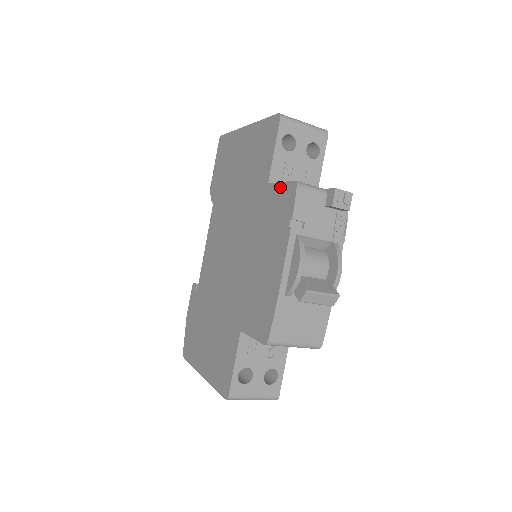
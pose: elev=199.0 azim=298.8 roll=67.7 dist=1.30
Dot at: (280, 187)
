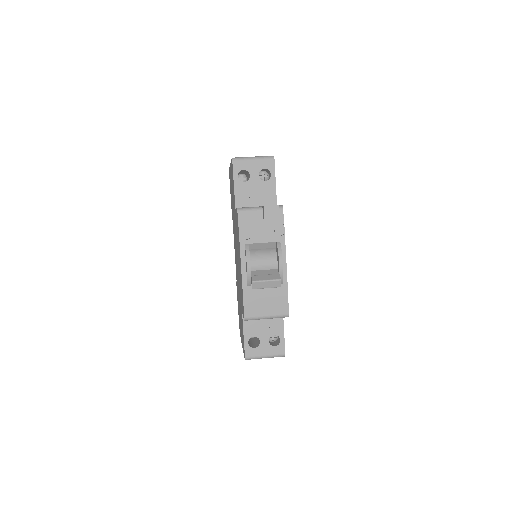
Dot at: (236, 212)
